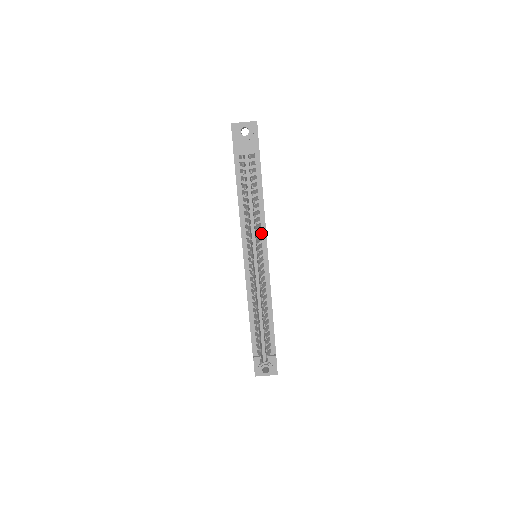
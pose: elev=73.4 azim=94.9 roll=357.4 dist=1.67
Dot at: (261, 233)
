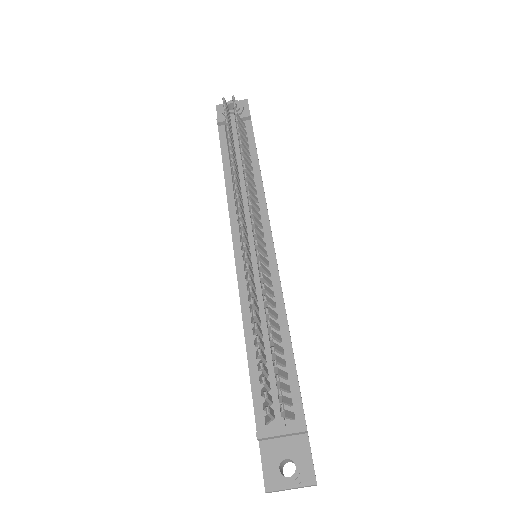
Dot at: (259, 210)
